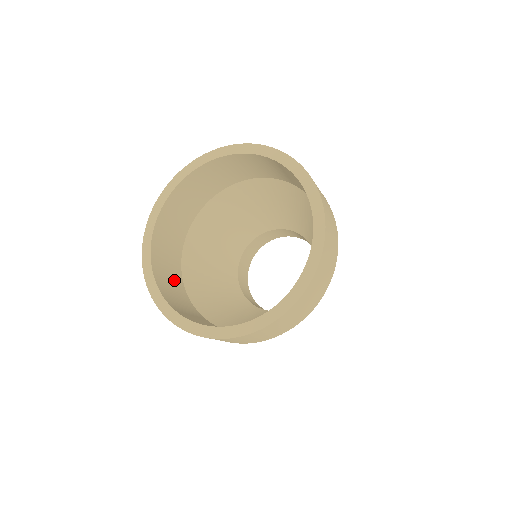
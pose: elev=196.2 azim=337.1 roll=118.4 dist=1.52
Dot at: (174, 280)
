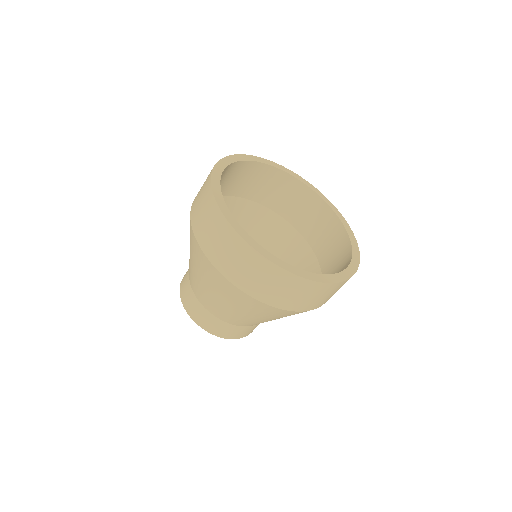
Dot at: occluded
